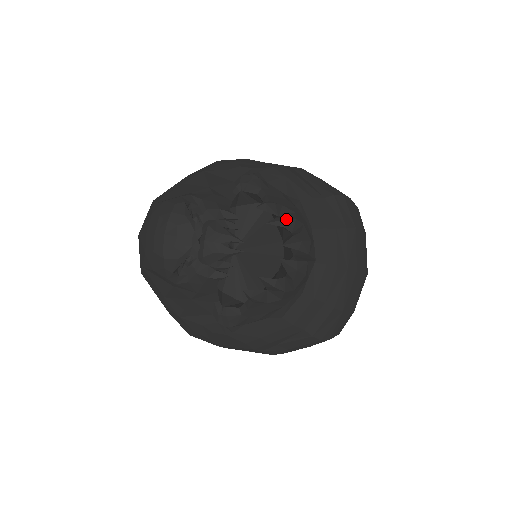
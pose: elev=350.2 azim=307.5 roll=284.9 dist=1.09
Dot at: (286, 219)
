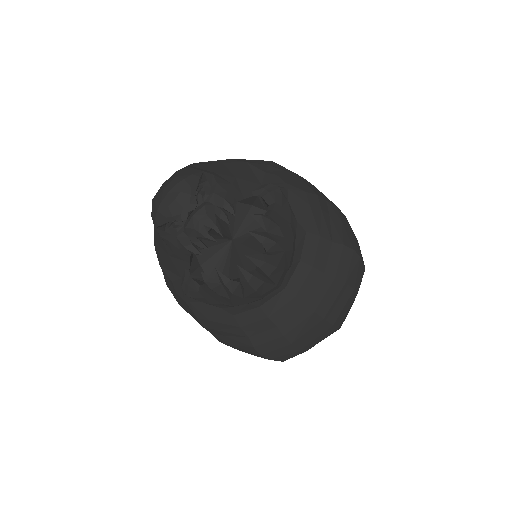
Dot at: (267, 237)
